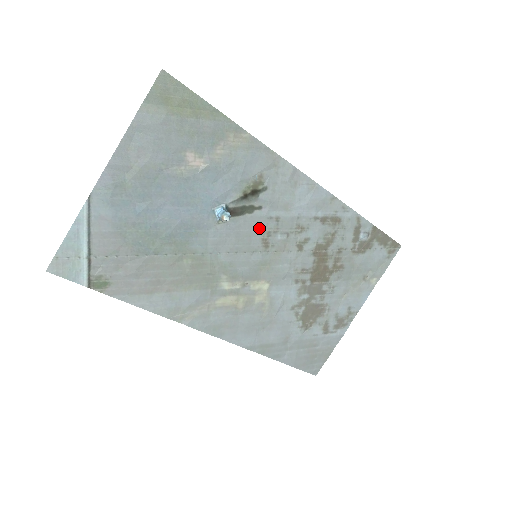
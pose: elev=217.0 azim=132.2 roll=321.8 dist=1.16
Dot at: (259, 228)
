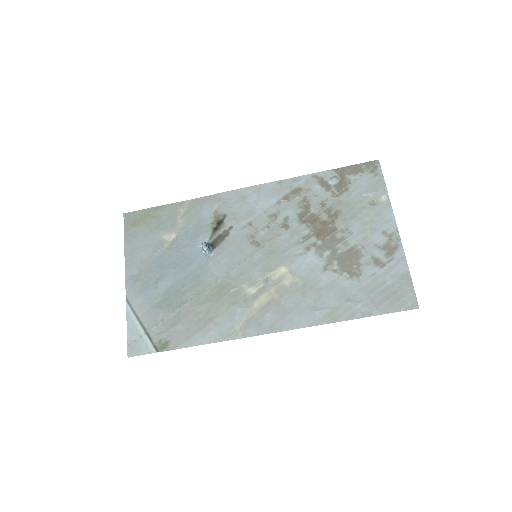
Dot at: (242, 239)
